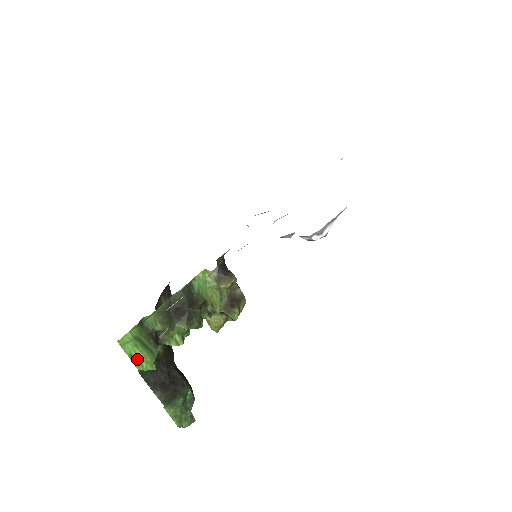
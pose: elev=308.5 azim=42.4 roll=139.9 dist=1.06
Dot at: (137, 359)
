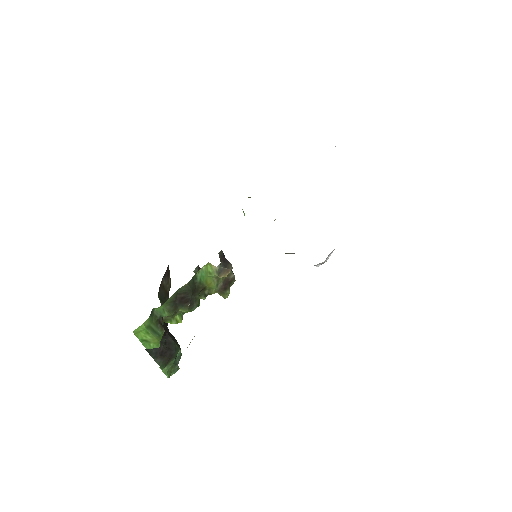
Dot at: (146, 342)
